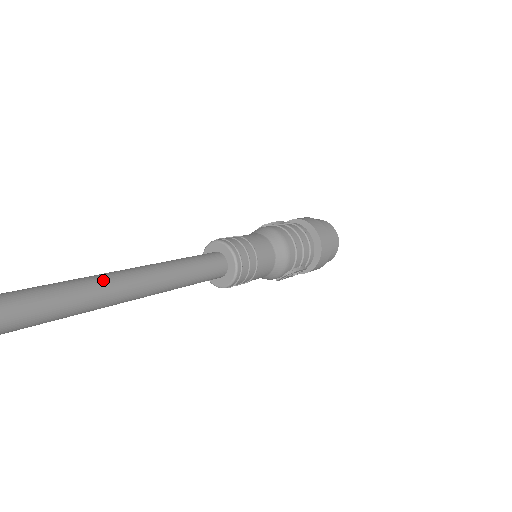
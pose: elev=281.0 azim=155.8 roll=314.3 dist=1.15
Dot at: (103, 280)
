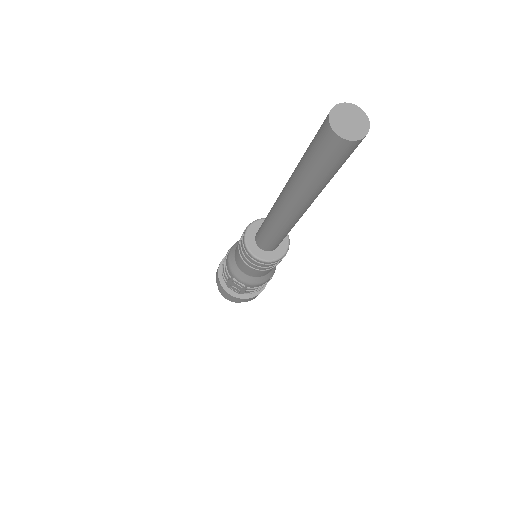
Dot at: occluded
